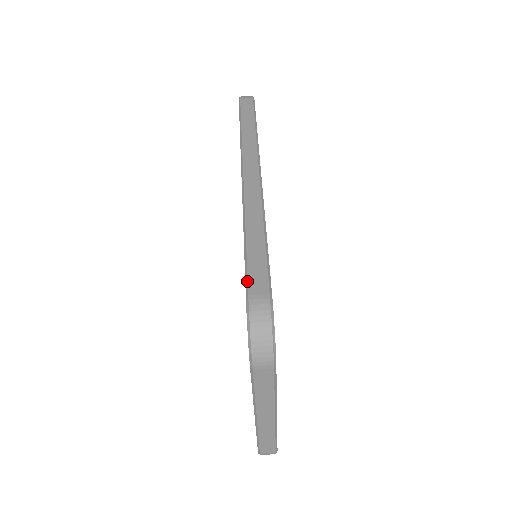
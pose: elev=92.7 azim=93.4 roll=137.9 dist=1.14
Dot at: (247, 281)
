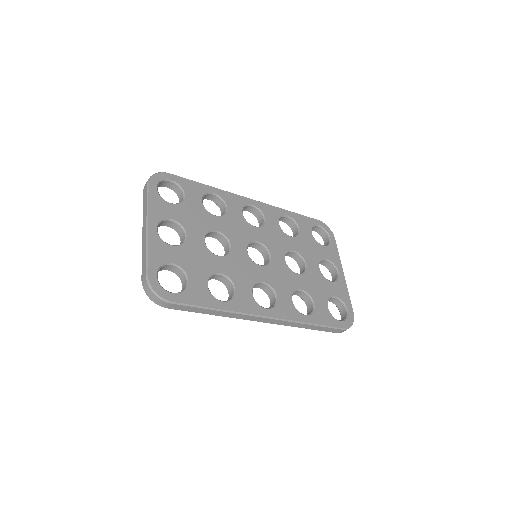
Dot at: occluded
